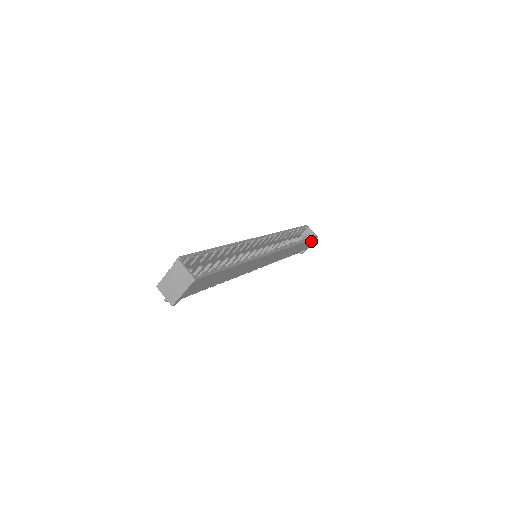
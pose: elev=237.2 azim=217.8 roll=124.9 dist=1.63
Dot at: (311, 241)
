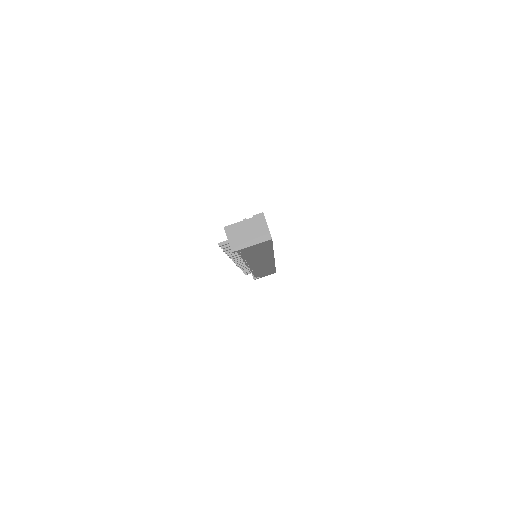
Dot at: (272, 272)
